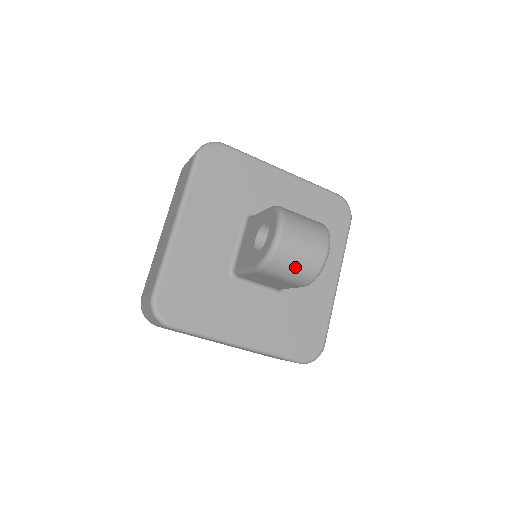
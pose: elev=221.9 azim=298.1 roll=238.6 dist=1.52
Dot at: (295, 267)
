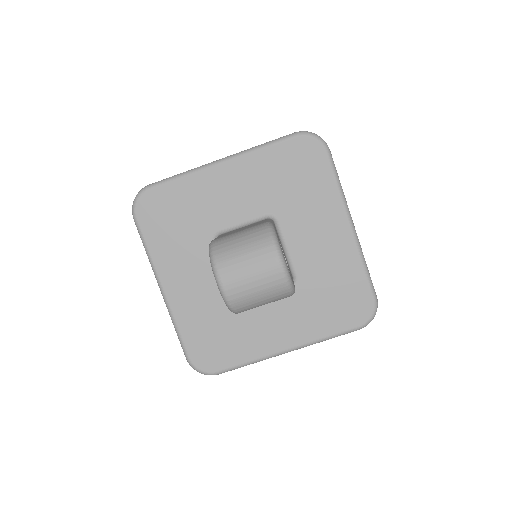
Dot at: (261, 298)
